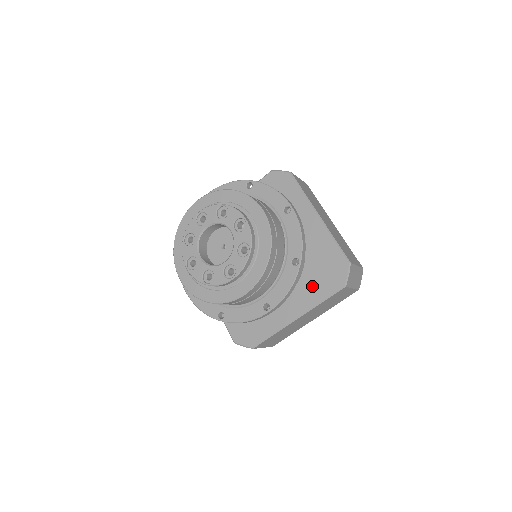
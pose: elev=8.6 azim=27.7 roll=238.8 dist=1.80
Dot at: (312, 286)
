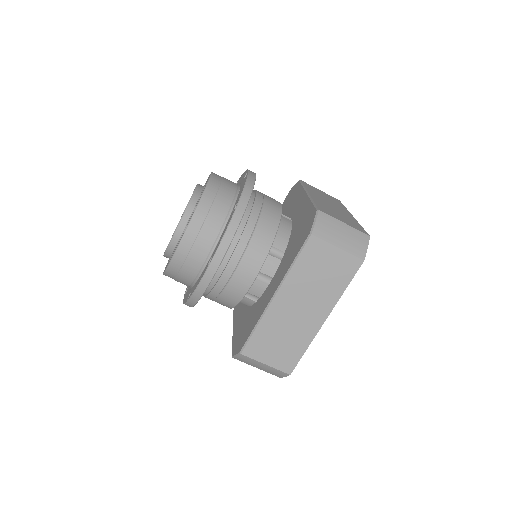
Dot at: (289, 255)
